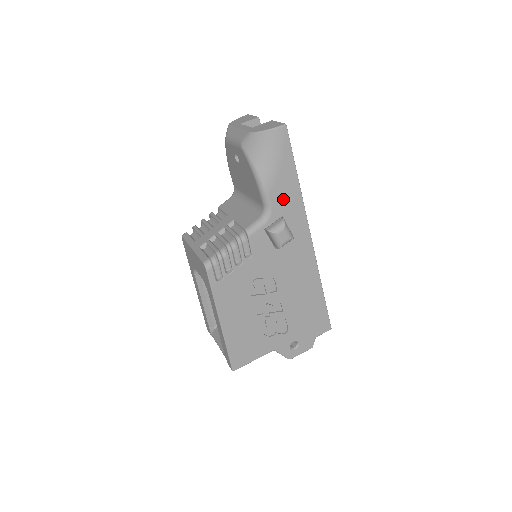
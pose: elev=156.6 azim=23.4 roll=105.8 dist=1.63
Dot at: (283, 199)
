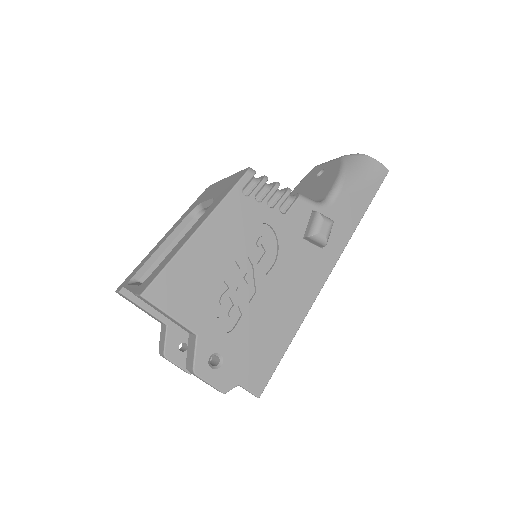
Dot at: (344, 210)
